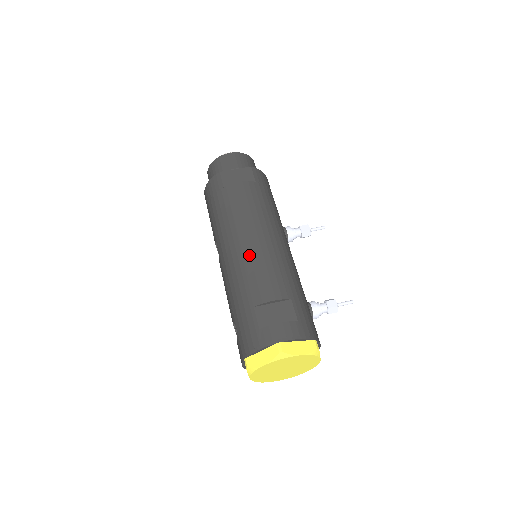
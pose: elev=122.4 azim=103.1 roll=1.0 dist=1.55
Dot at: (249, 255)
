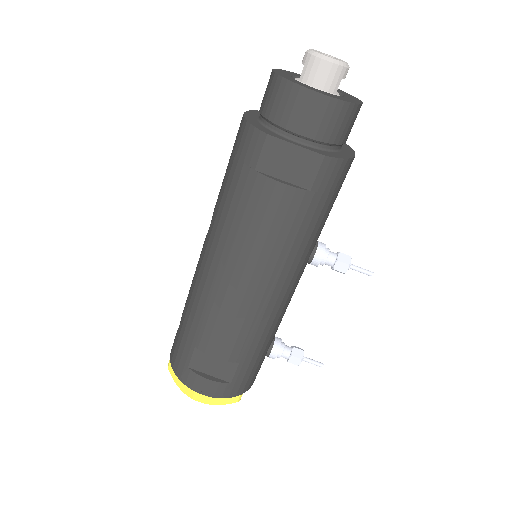
Dot at: (223, 297)
